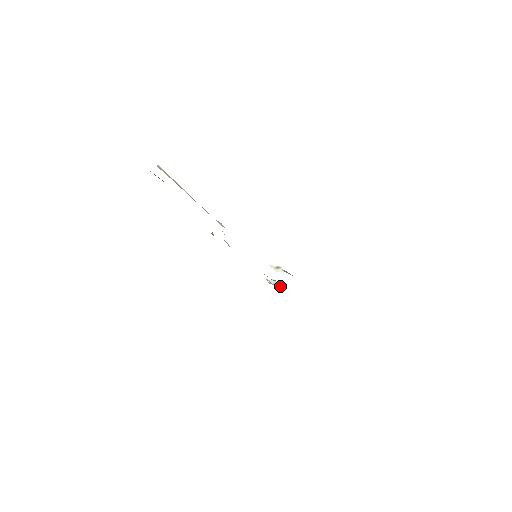
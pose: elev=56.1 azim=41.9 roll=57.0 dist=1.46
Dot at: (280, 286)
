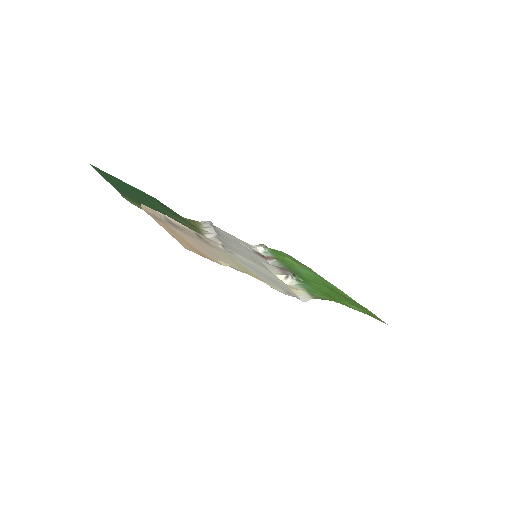
Dot at: (267, 249)
